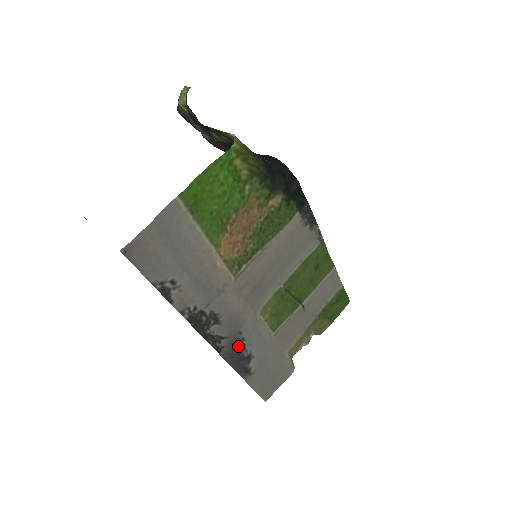
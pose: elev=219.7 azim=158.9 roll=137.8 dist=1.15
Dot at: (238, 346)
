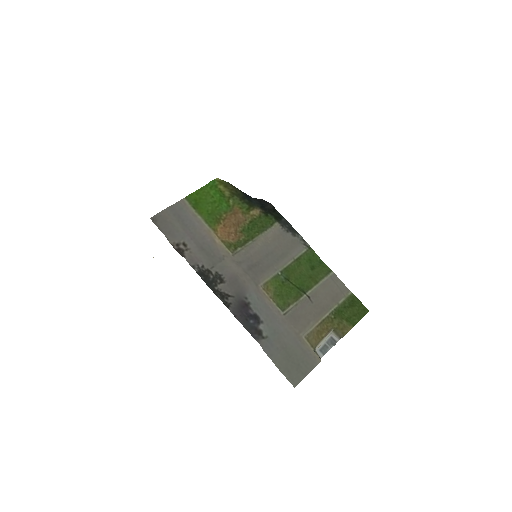
Dot at: (245, 307)
